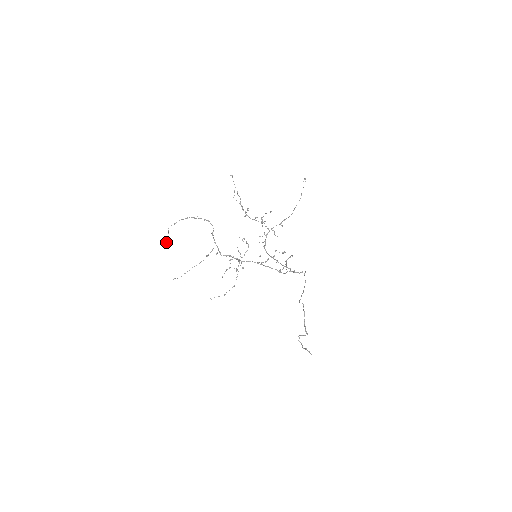
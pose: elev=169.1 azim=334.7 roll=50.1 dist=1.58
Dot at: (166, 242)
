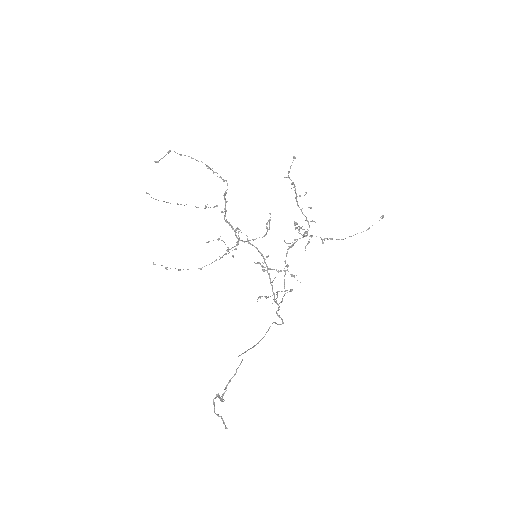
Dot at: (155, 161)
